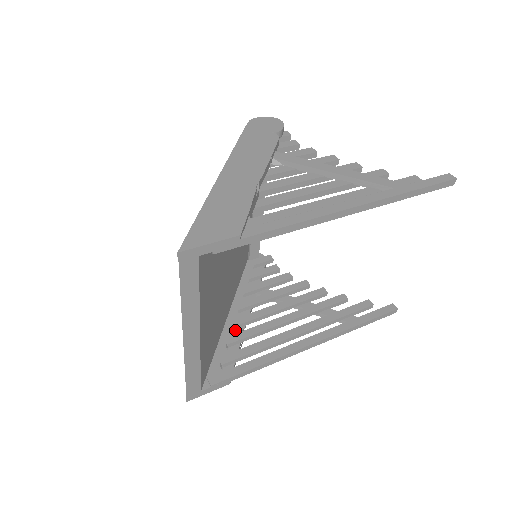
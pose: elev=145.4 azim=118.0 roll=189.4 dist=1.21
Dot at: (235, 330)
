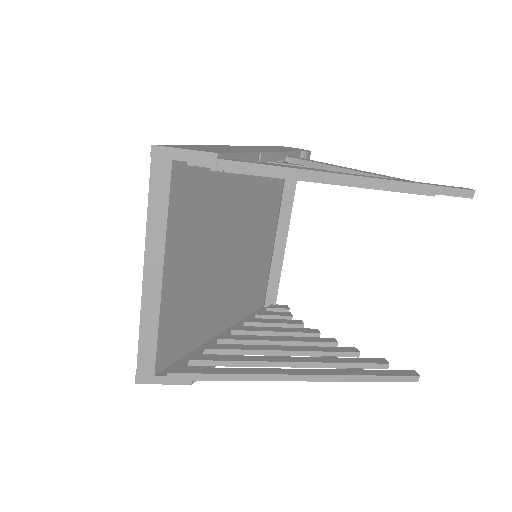
Dot at: occluded
